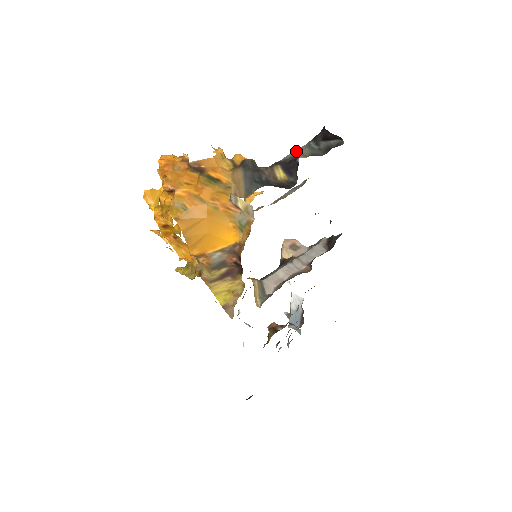
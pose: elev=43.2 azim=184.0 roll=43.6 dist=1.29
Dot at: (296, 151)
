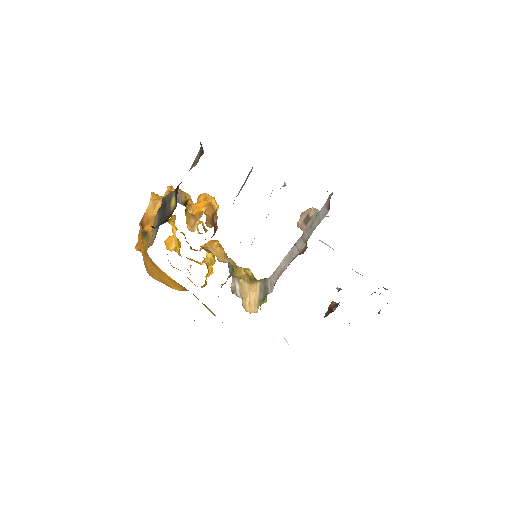
Dot at: (194, 160)
